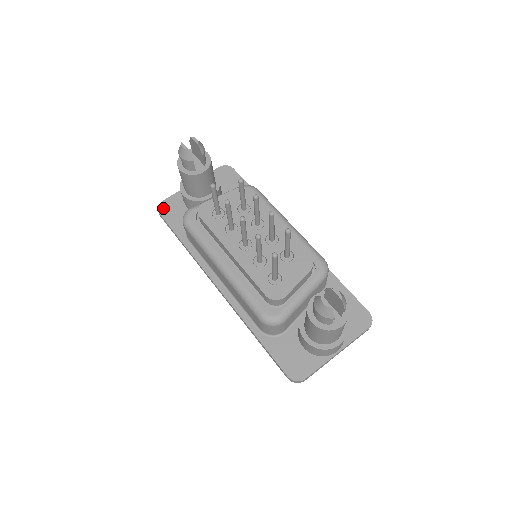
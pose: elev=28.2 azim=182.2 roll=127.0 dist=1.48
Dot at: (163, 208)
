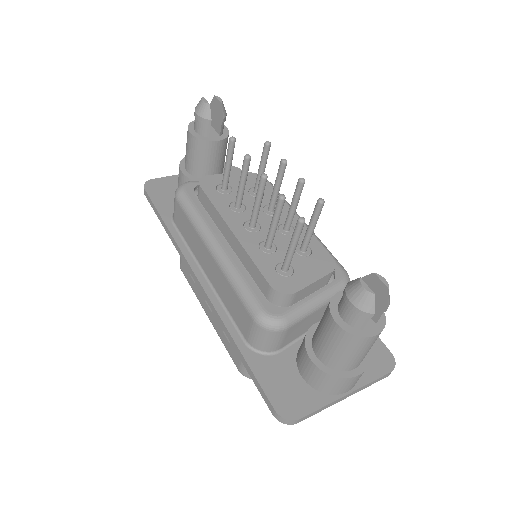
Dot at: (151, 185)
